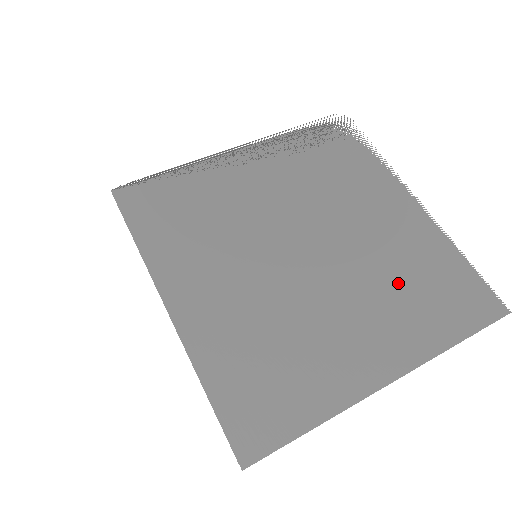
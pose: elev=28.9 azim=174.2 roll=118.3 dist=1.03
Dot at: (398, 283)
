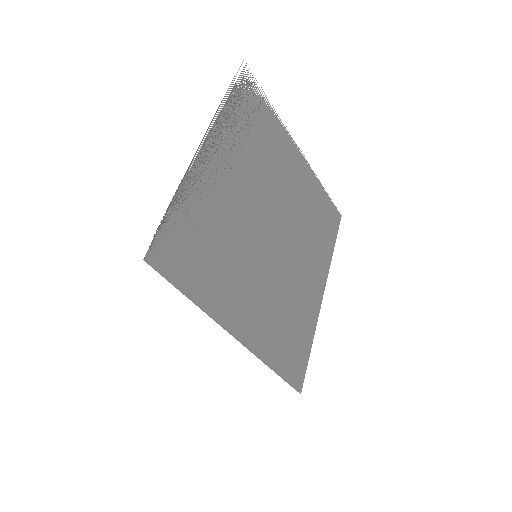
Dot at: (310, 227)
